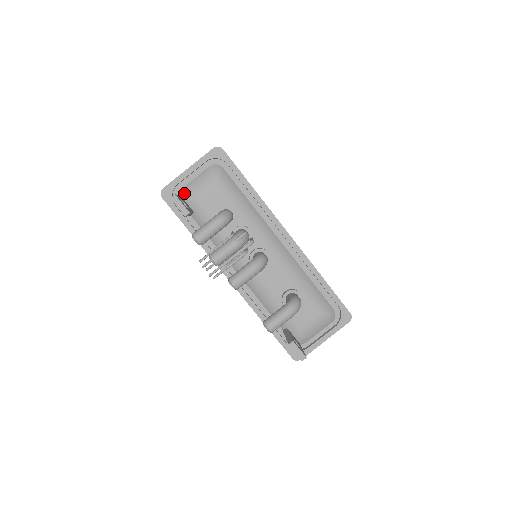
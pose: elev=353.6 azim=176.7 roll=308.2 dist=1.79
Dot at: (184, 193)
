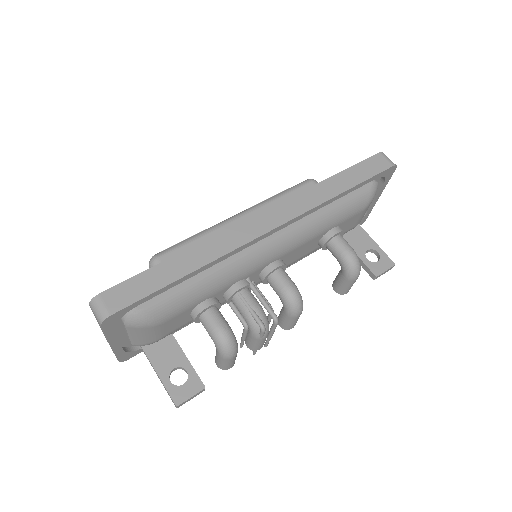
Dot at: (142, 346)
